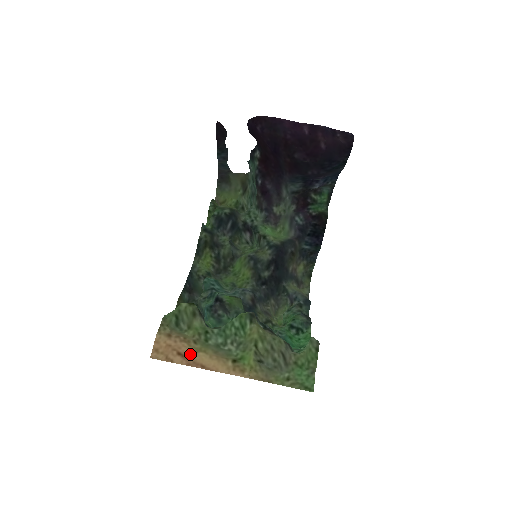
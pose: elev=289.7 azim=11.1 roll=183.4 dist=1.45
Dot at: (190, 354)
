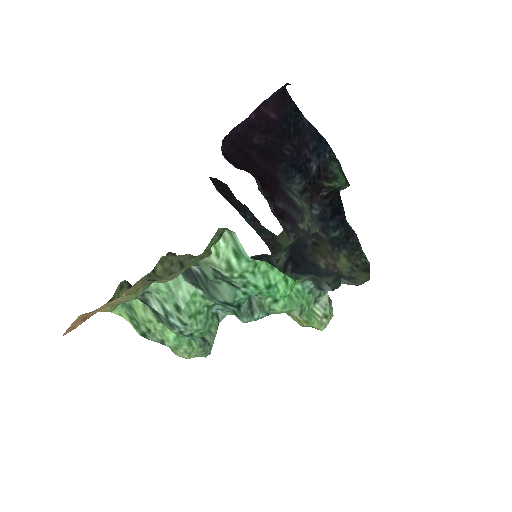
Dot at: (91, 313)
